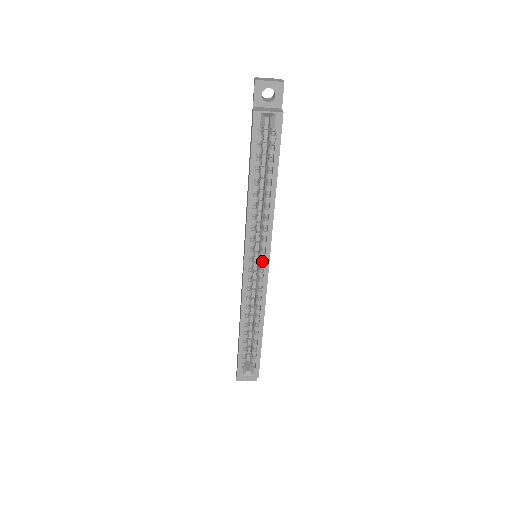
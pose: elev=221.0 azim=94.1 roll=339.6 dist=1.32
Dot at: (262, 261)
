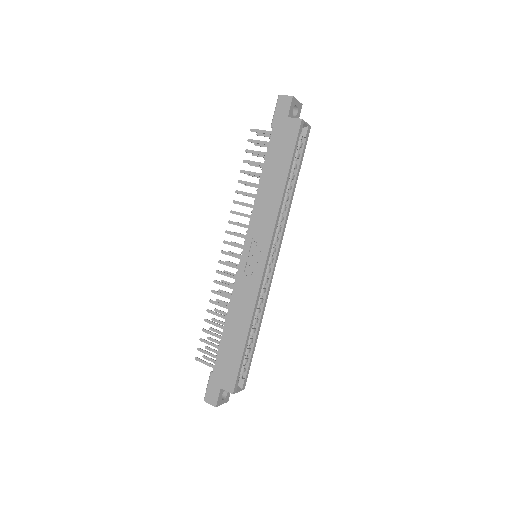
Dot at: (272, 257)
